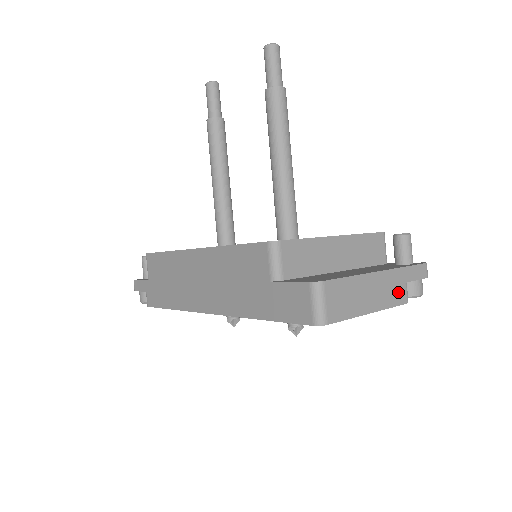
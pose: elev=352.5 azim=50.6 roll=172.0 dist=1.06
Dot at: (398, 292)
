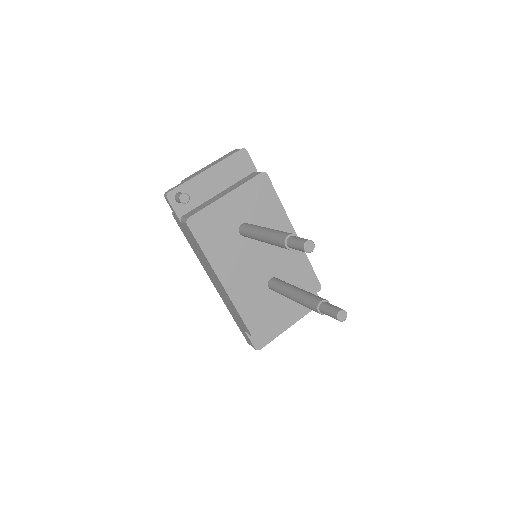
Dot at: occluded
